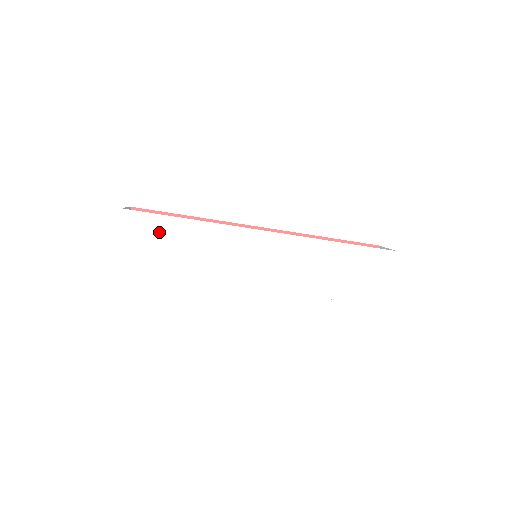
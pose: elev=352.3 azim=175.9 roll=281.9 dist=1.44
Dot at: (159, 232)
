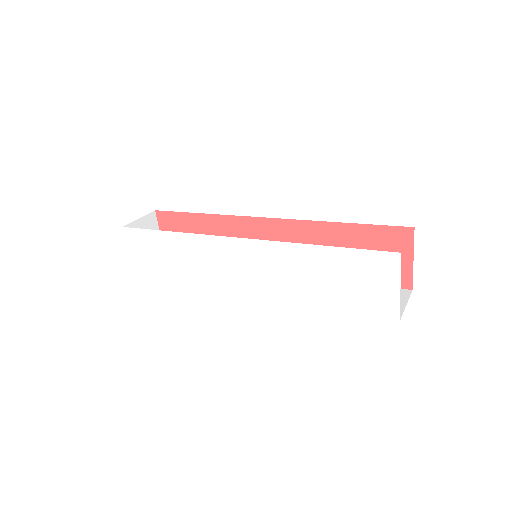
Dot at: (155, 246)
